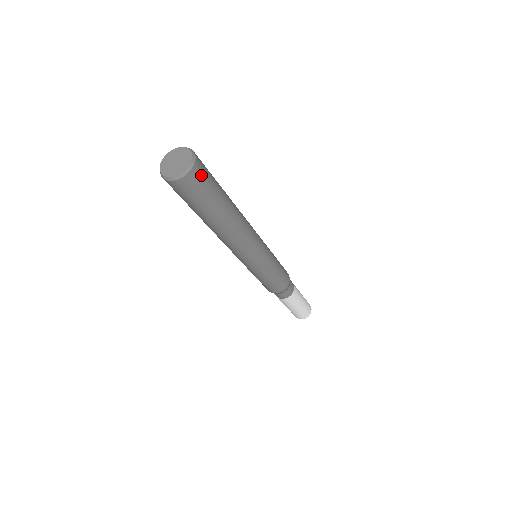
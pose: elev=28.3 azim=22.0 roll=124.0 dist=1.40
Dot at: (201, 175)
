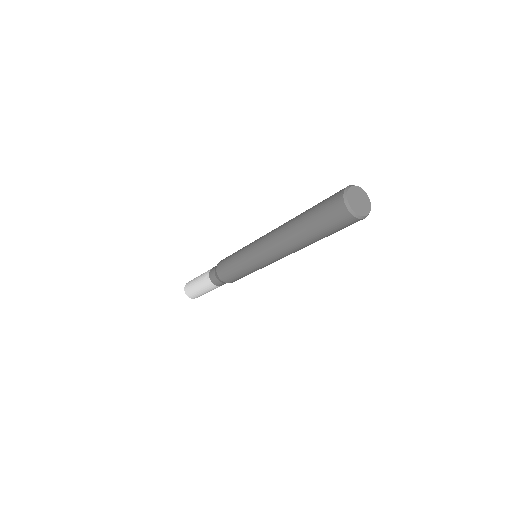
Dot at: occluded
